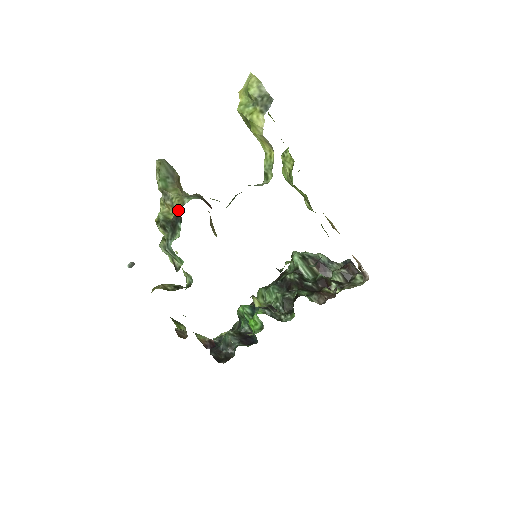
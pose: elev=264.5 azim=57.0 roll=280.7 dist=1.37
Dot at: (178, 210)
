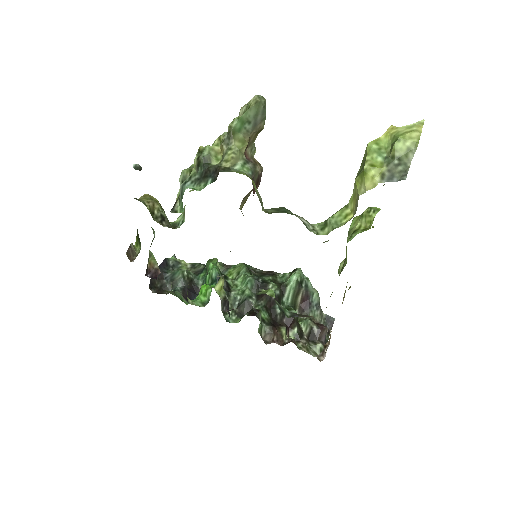
Dot at: (222, 167)
